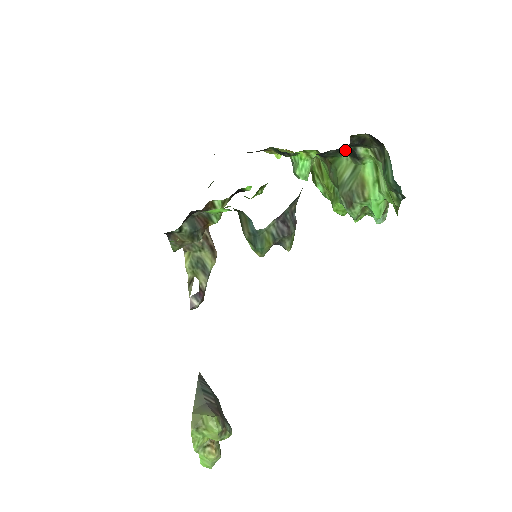
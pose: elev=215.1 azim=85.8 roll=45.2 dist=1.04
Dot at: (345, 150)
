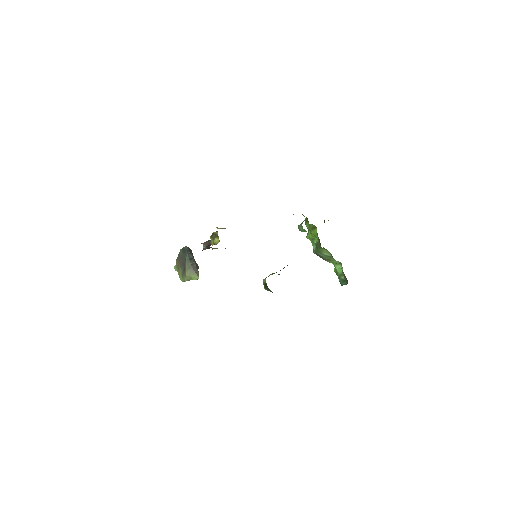
Dot at: occluded
